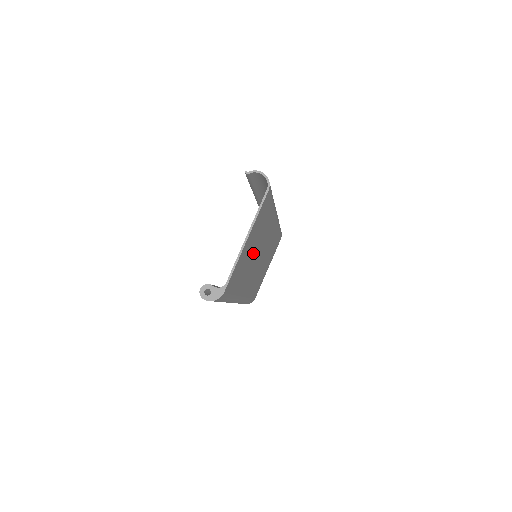
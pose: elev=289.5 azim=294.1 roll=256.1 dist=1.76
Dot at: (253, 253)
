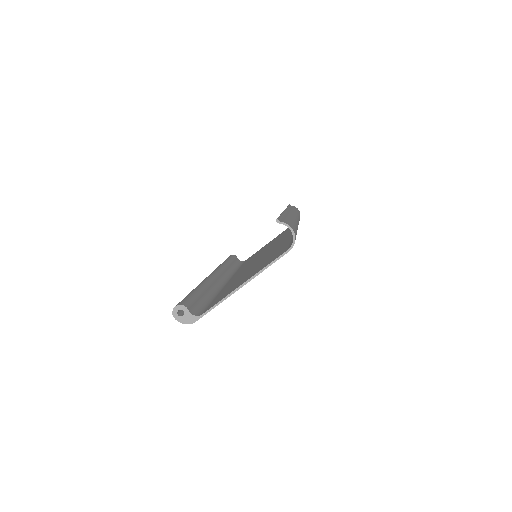
Dot at: occluded
